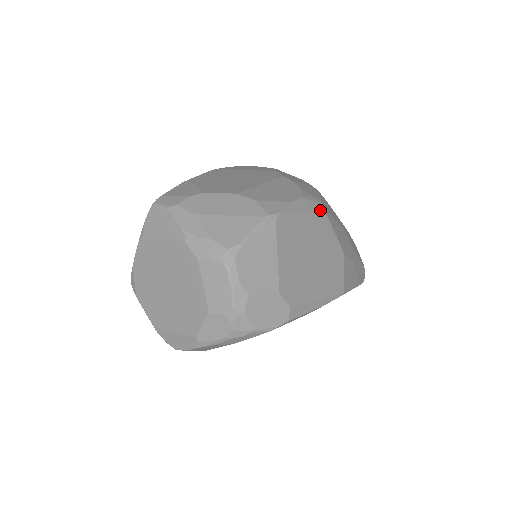
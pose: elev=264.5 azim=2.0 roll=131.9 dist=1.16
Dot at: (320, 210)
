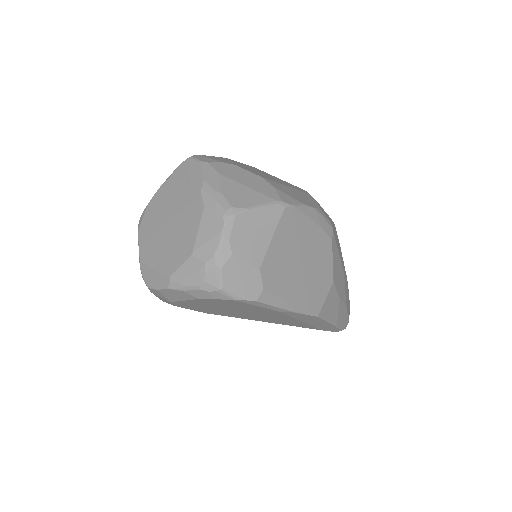
Dot at: (328, 230)
